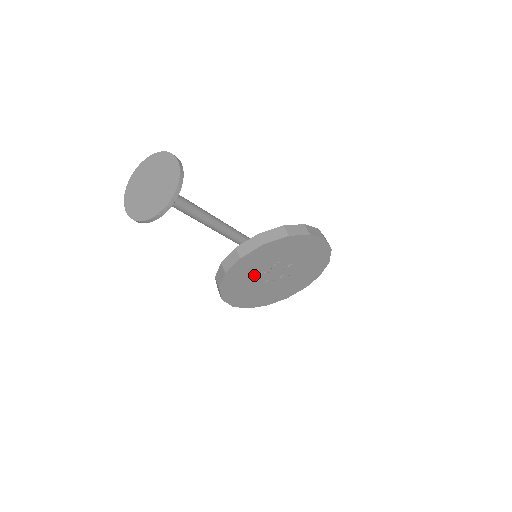
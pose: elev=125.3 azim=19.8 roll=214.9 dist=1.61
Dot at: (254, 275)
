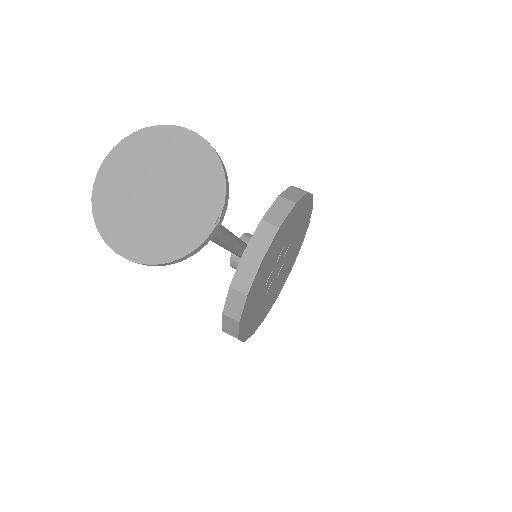
Dot at: (264, 281)
